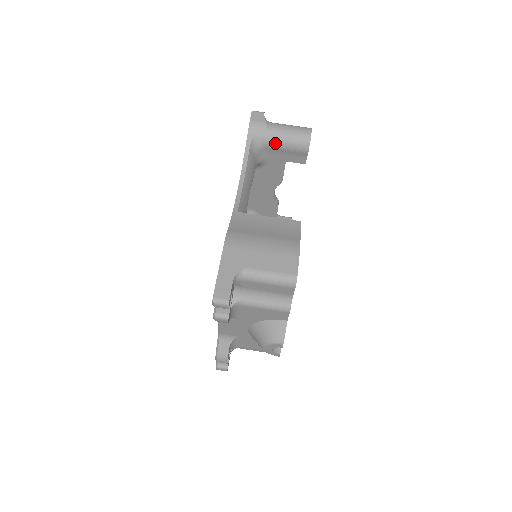
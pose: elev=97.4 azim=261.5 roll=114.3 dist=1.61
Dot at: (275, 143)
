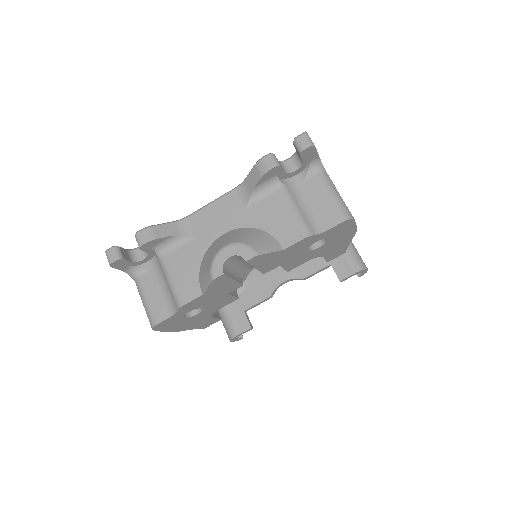
Dot at: occluded
